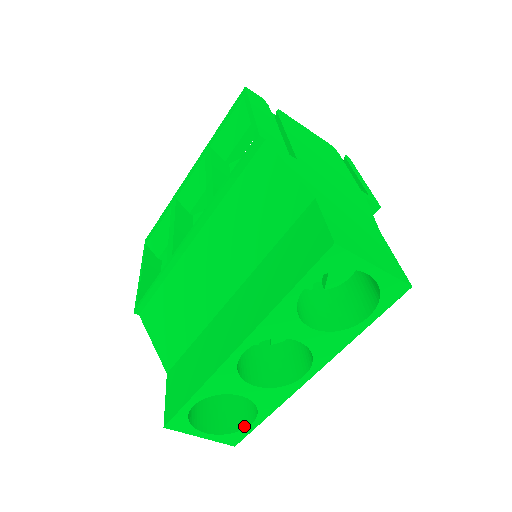
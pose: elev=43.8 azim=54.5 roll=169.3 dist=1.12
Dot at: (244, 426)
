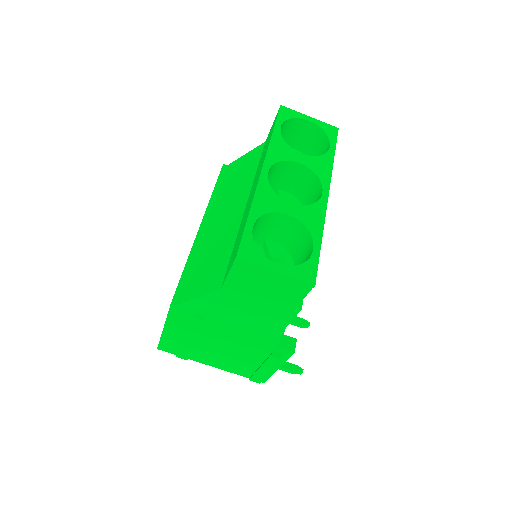
Dot at: (309, 257)
